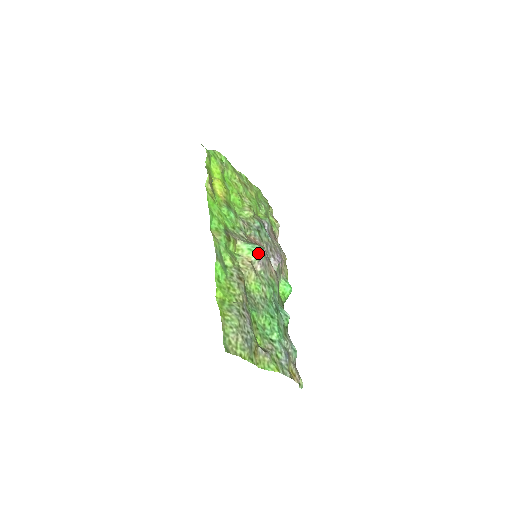
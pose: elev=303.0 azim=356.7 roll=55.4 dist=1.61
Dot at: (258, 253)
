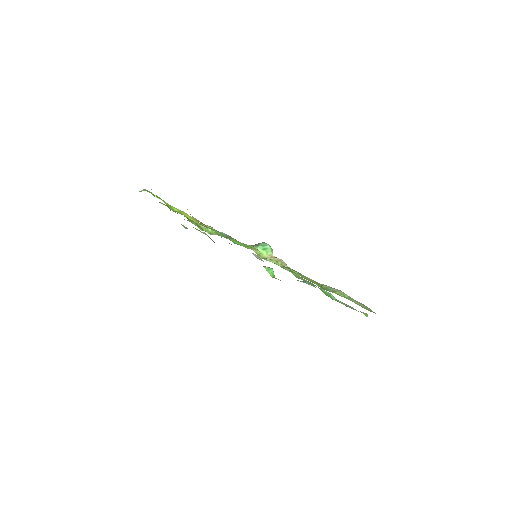
Dot at: (271, 248)
